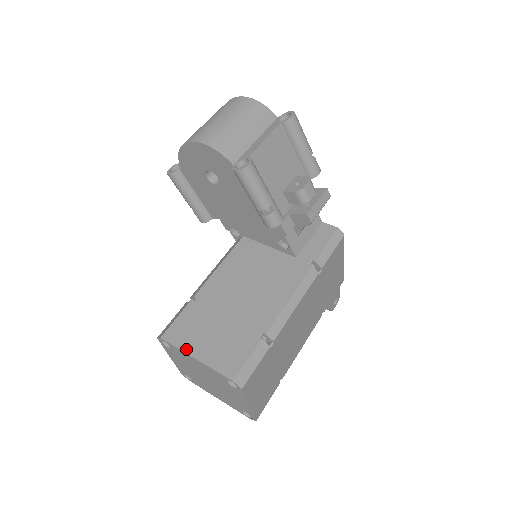
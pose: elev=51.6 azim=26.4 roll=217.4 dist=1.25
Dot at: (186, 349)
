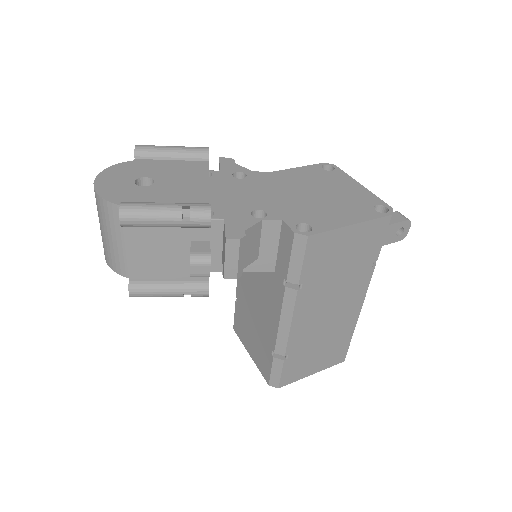
Dot at: (244, 345)
